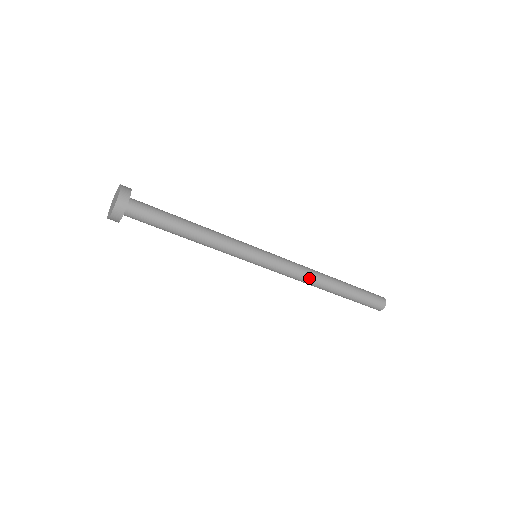
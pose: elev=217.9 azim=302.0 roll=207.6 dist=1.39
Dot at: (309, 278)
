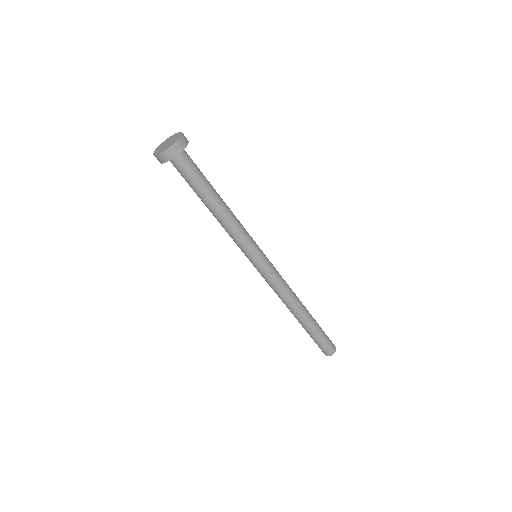
Dot at: (286, 299)
